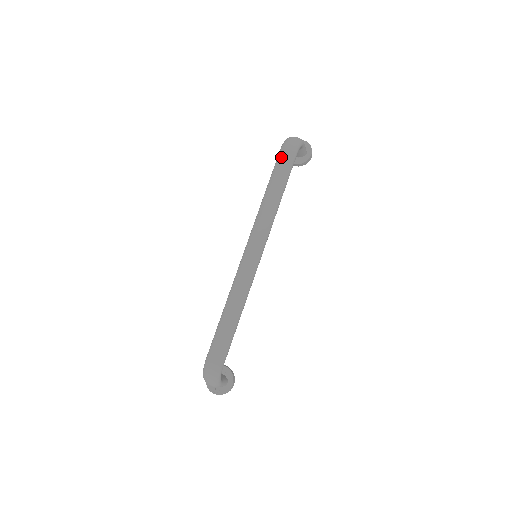
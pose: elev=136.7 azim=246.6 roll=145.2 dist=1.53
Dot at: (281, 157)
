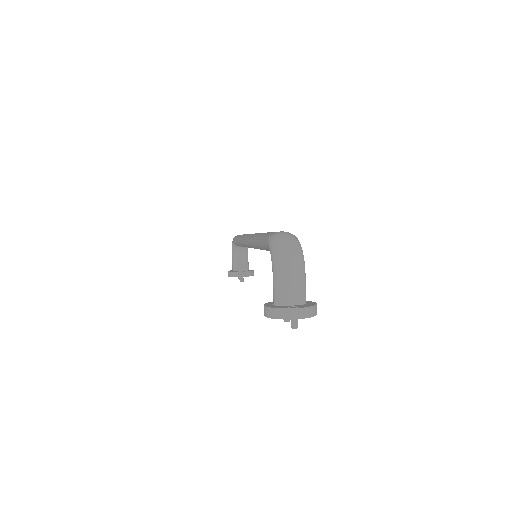
Dot at: occluded
